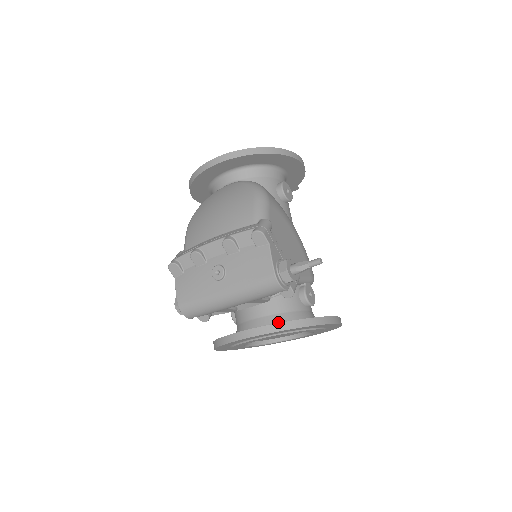
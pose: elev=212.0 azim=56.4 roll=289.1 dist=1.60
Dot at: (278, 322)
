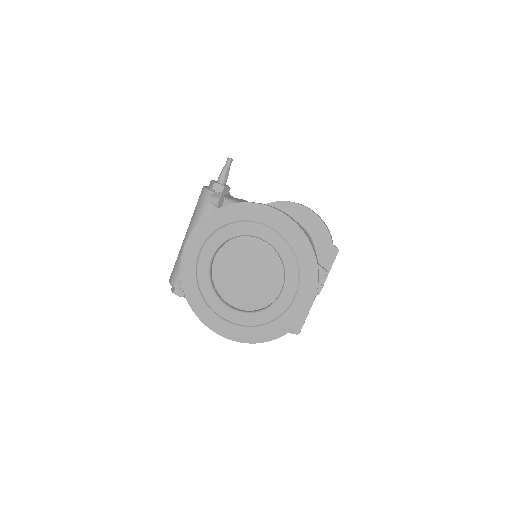
Dot at: occluded
